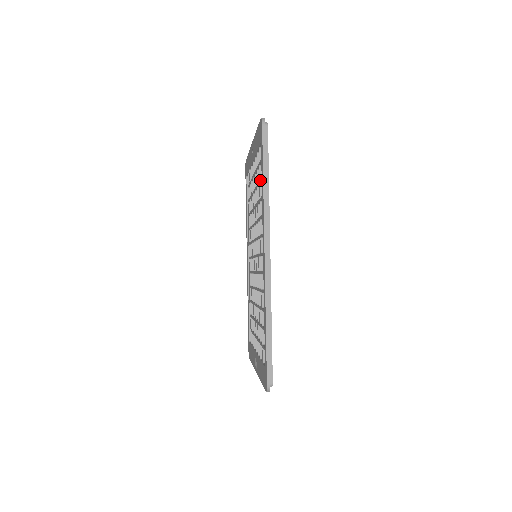
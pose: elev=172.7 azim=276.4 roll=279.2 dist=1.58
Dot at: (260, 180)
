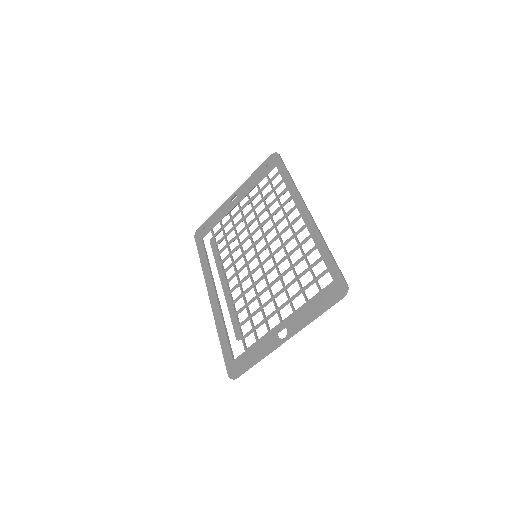
Dot at: (278, 184)
